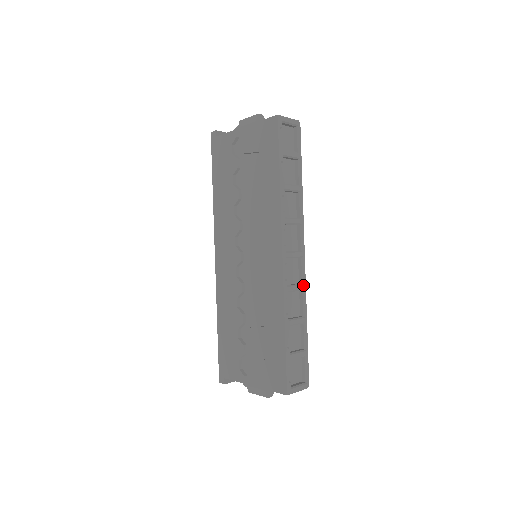
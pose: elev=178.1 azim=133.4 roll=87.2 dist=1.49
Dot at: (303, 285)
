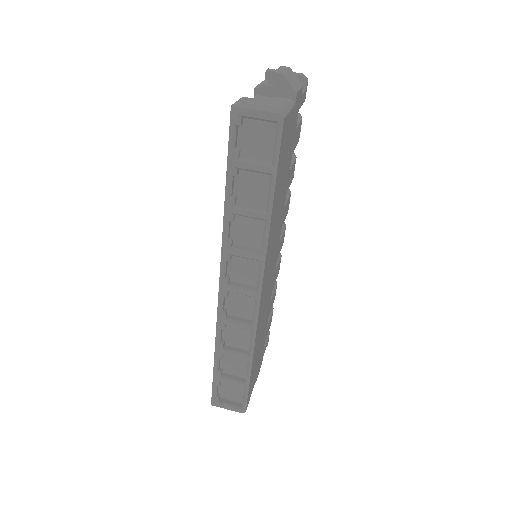
Dot at: (252, 326)
